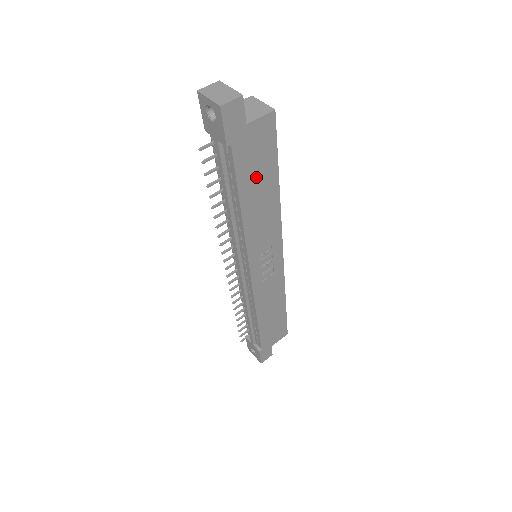
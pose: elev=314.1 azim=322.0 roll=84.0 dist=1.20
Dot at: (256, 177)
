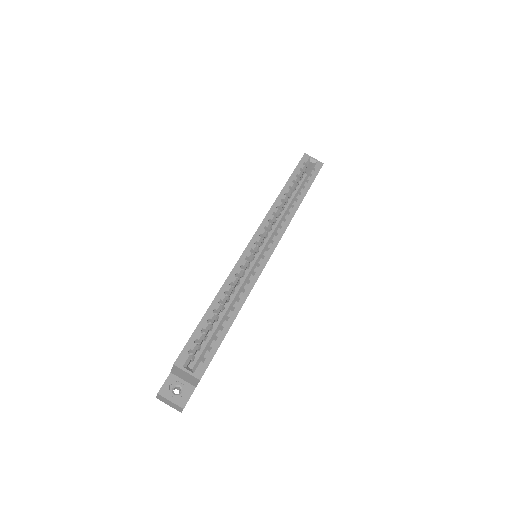
Dot at: occluded
